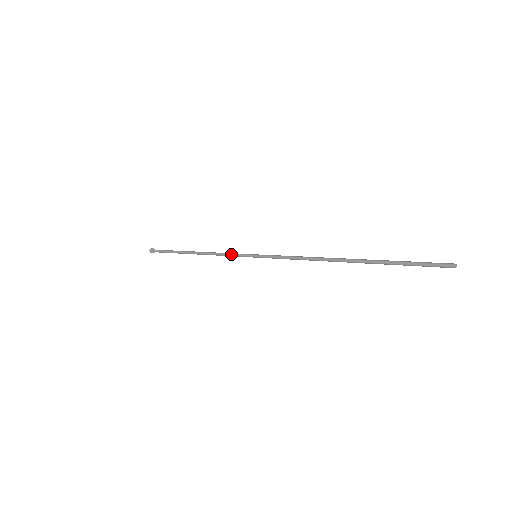
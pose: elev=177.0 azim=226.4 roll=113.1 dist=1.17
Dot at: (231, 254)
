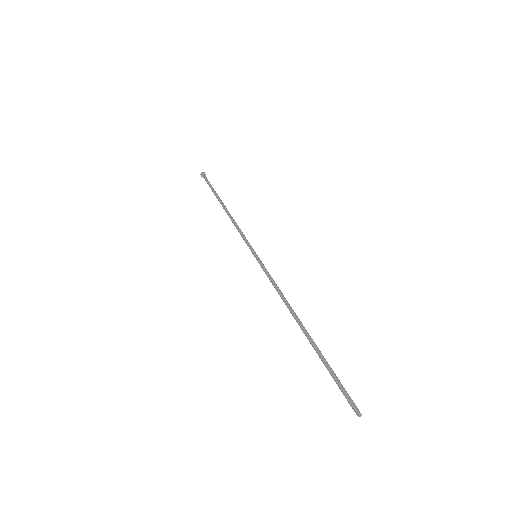
Dot at: (243, 237)
